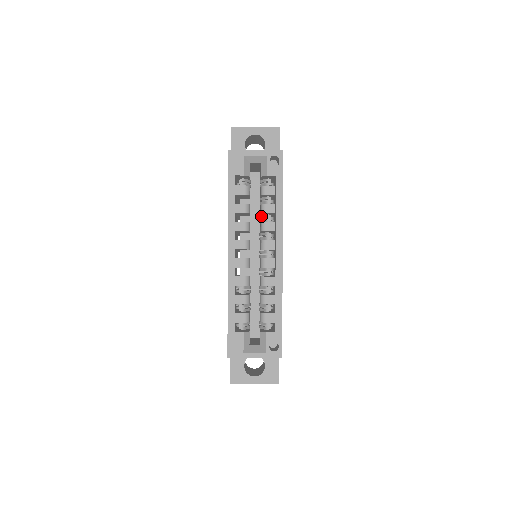
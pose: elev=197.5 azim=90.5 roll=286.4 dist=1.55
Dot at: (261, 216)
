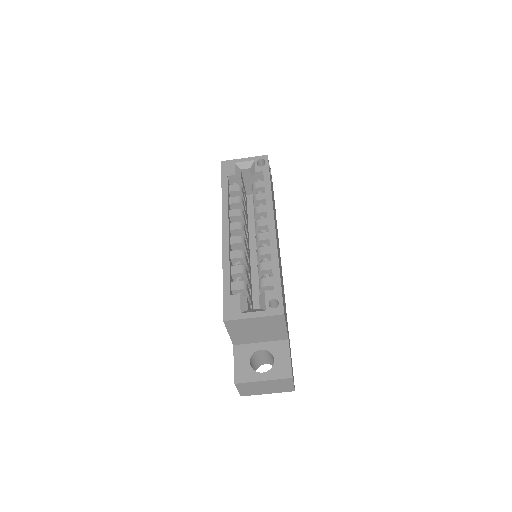
Dot at: occluded
